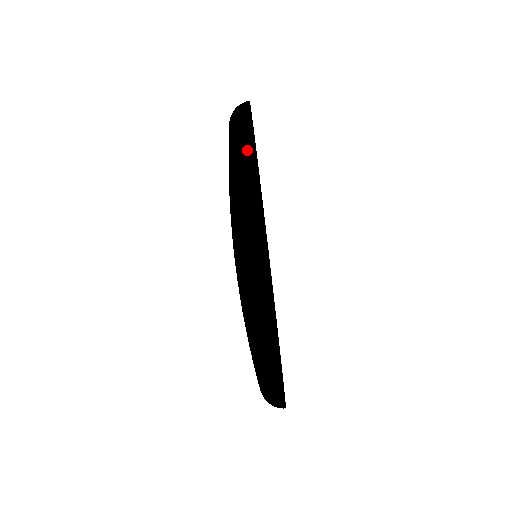
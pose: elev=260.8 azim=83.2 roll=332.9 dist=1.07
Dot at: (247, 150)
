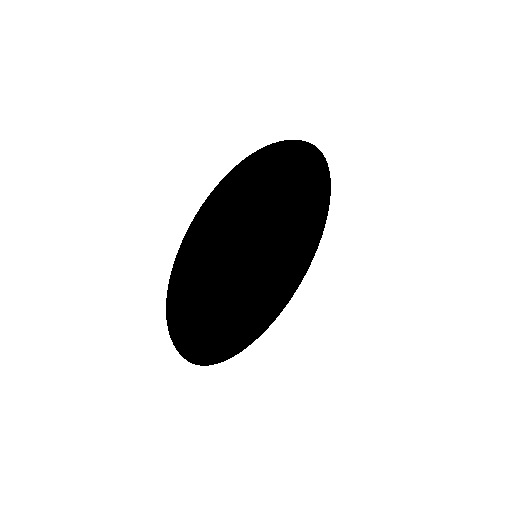
Dot at: occluded
